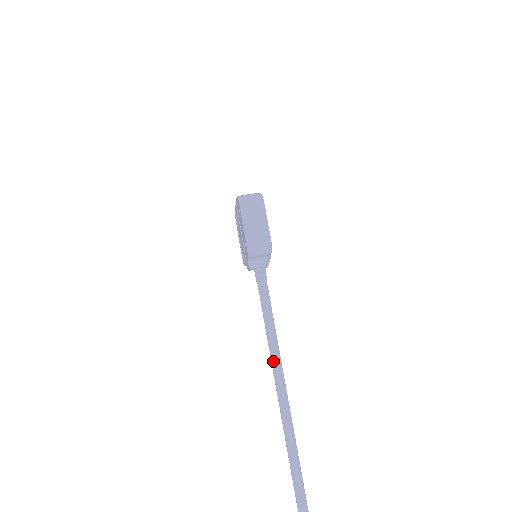
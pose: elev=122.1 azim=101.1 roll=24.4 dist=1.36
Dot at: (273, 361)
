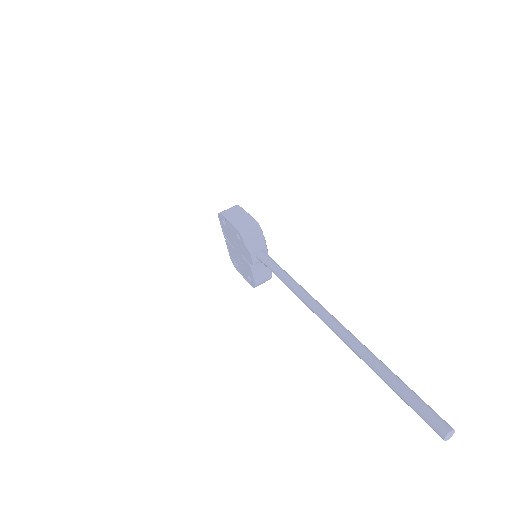
Dot at: (307, 302)
